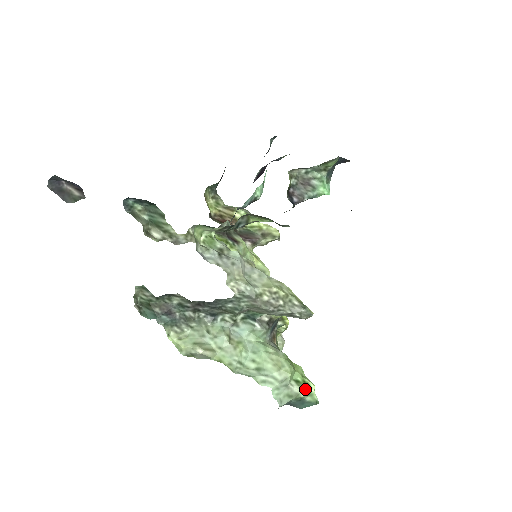
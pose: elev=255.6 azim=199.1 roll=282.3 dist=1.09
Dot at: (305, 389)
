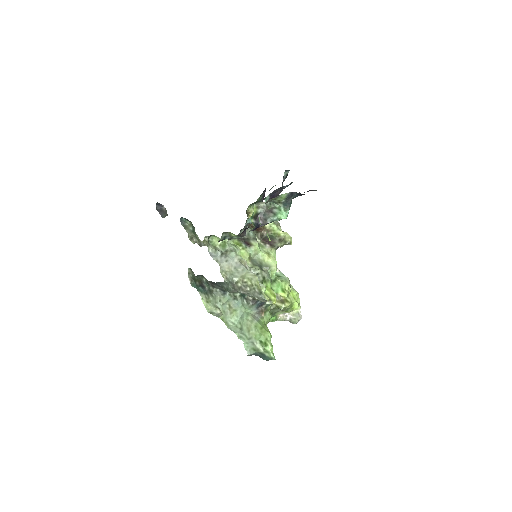
Dot at: (264, 348)
